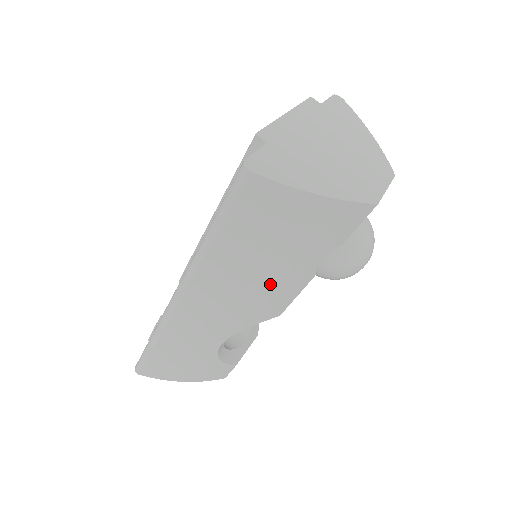
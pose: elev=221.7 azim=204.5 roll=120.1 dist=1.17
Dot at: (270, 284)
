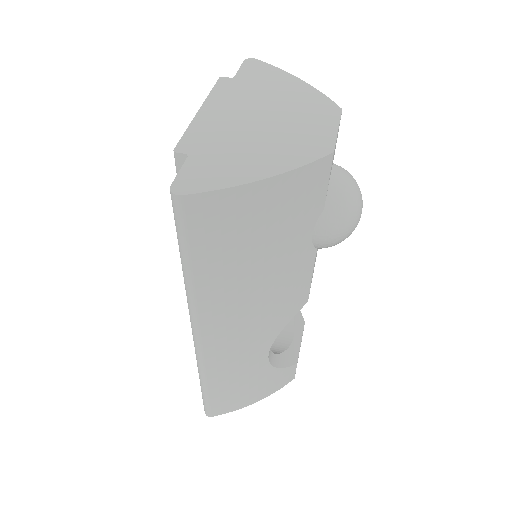
Dot at: (276, 282)
